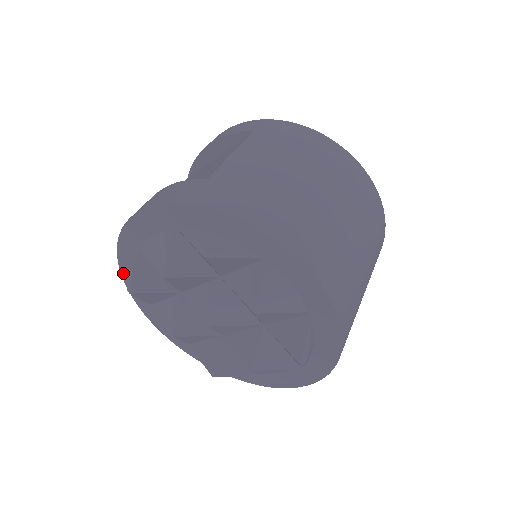
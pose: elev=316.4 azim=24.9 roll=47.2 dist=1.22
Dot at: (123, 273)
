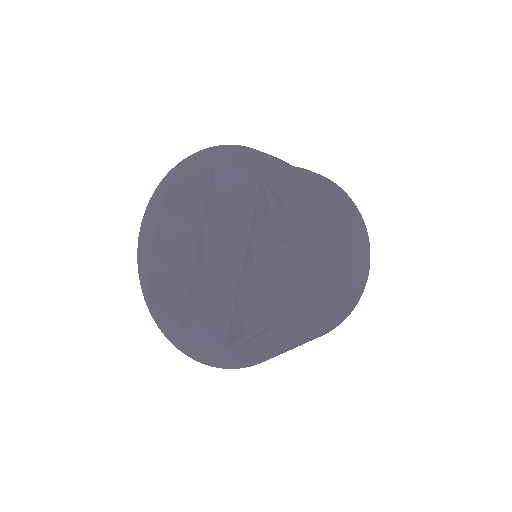
Dot at: (171, 173)
